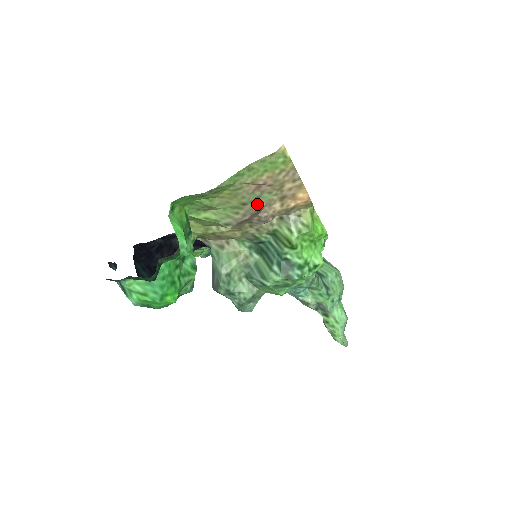
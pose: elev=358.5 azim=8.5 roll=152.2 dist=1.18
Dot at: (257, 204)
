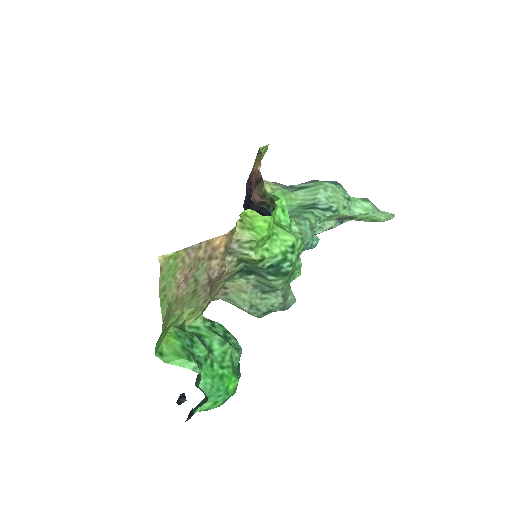
Dot at: (201, 281)
